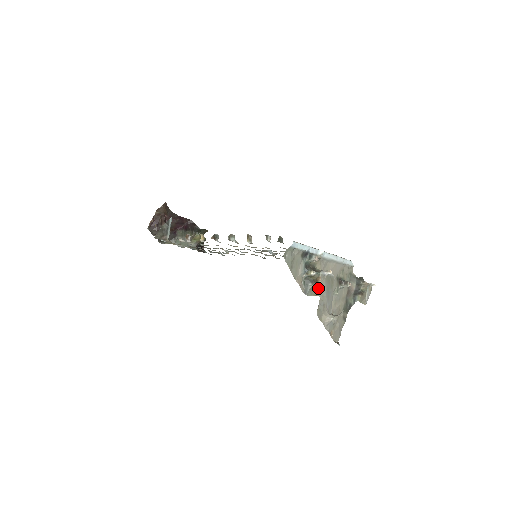
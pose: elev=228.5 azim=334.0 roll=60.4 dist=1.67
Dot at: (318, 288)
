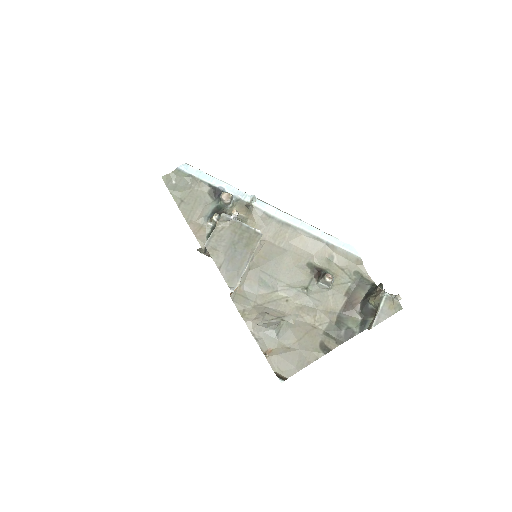
Dot at: (210, 235)
